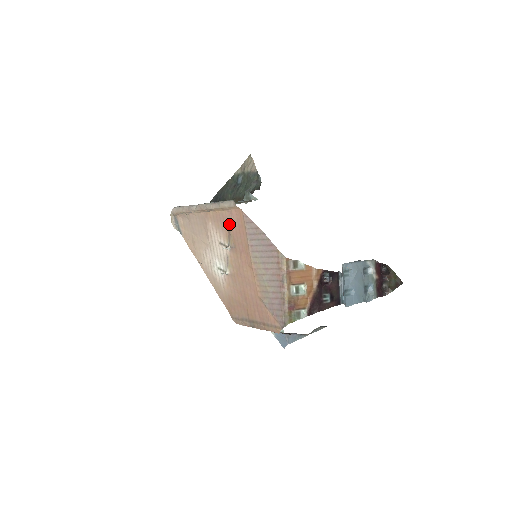
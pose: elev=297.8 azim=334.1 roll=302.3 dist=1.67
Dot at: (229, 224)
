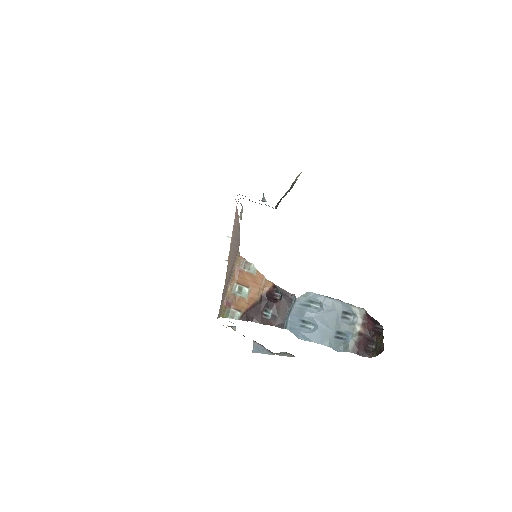
Dot at: occluded
